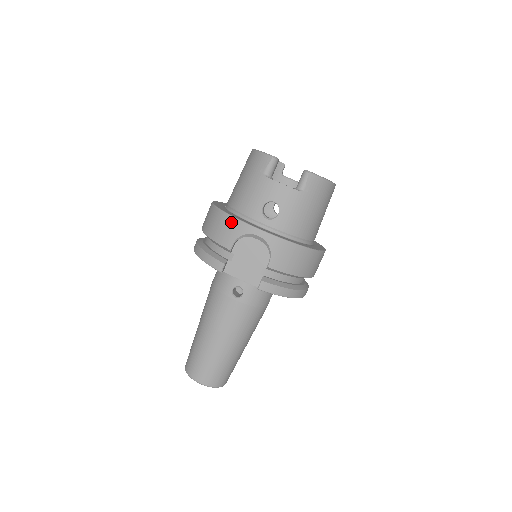
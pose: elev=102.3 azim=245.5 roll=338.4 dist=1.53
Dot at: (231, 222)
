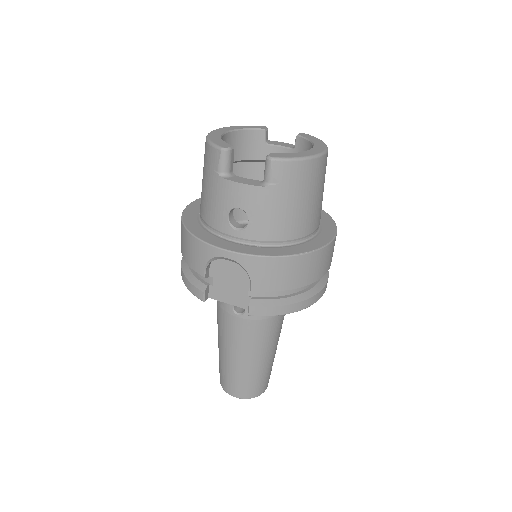
Dot at: (195, 244)
